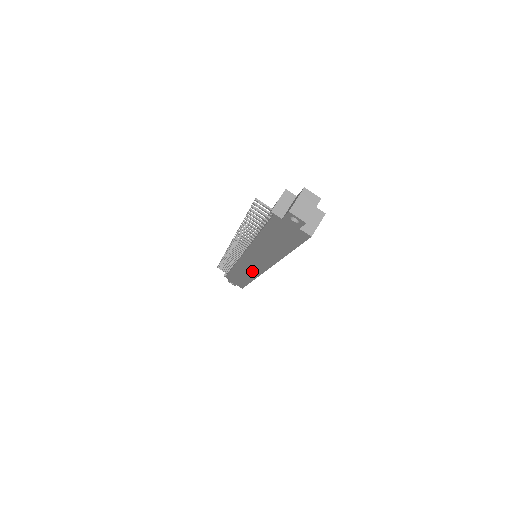
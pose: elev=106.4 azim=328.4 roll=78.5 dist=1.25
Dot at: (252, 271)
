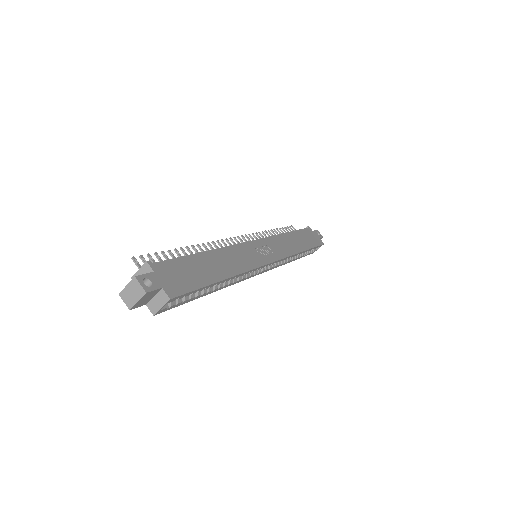
Dot at: occluded
